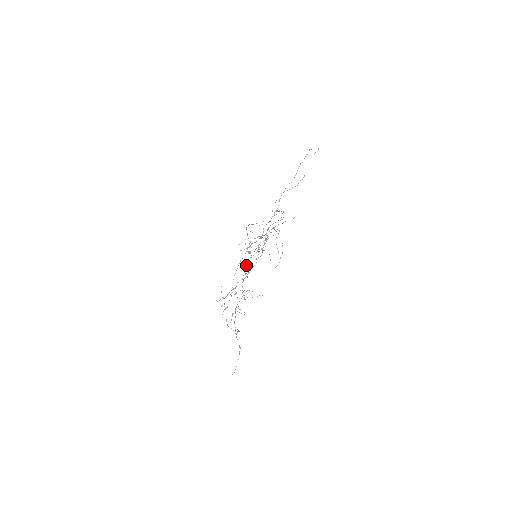
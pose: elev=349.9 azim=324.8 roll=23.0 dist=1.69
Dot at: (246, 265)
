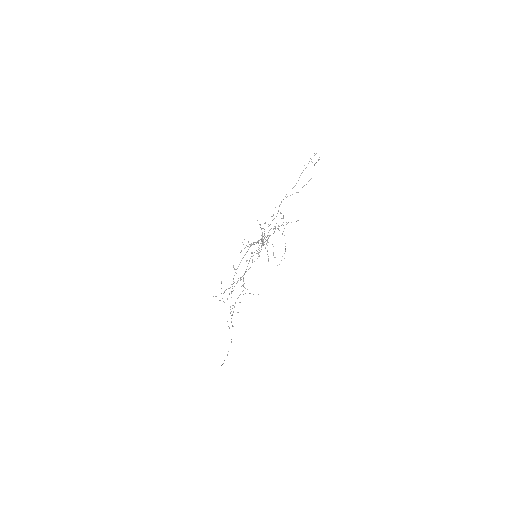
Dot at: (249, 261)
